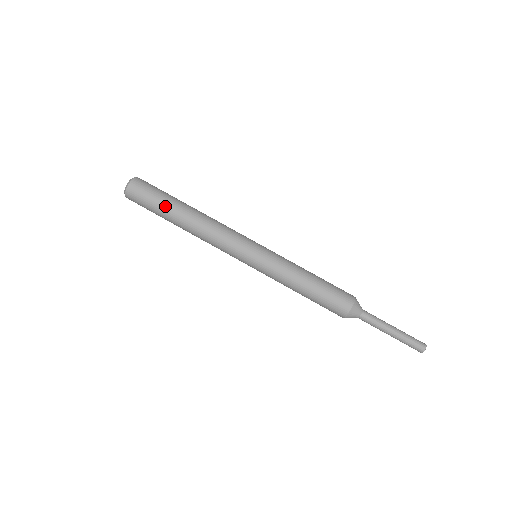
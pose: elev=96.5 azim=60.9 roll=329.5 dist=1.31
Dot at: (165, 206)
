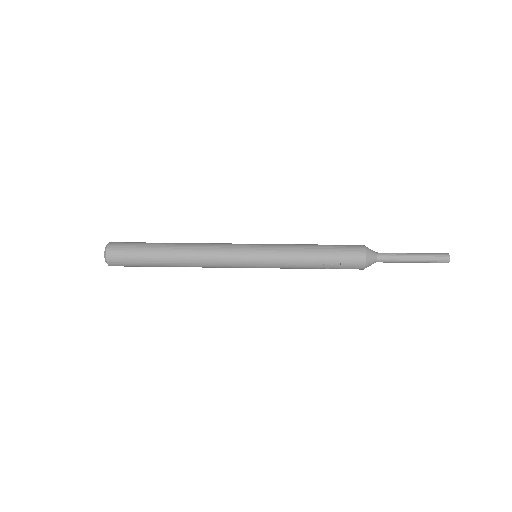
Dot at: occluded
